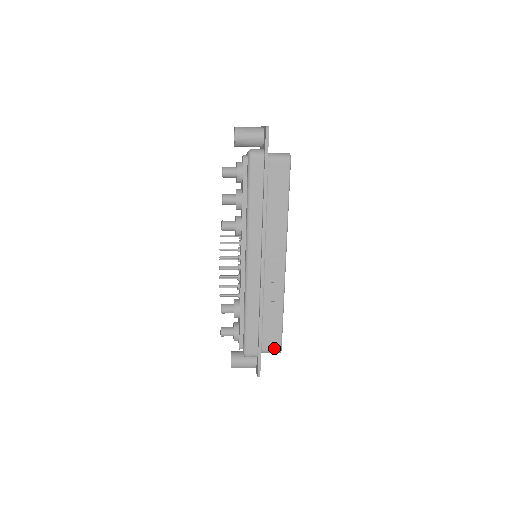
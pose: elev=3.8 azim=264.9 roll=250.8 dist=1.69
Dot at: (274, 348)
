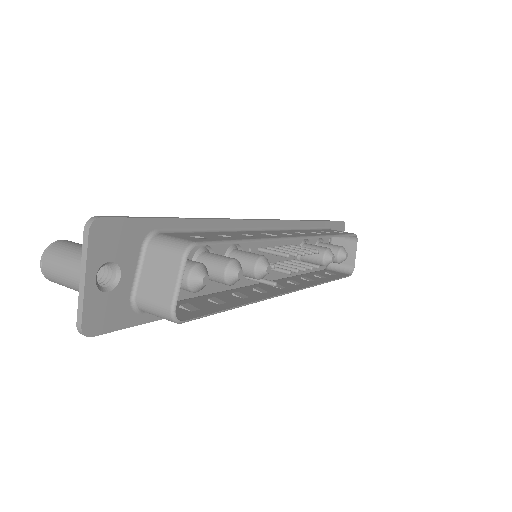
Dot at: occluded
